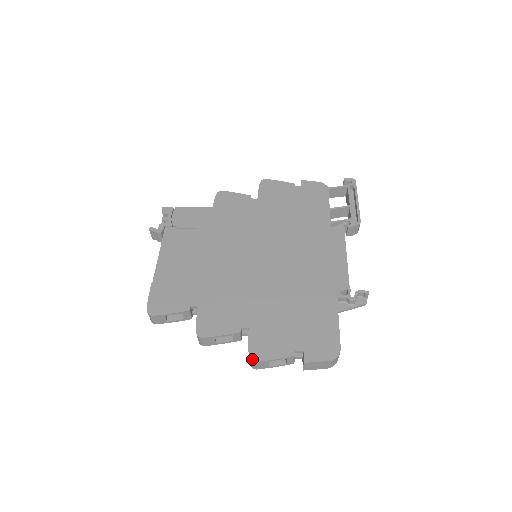
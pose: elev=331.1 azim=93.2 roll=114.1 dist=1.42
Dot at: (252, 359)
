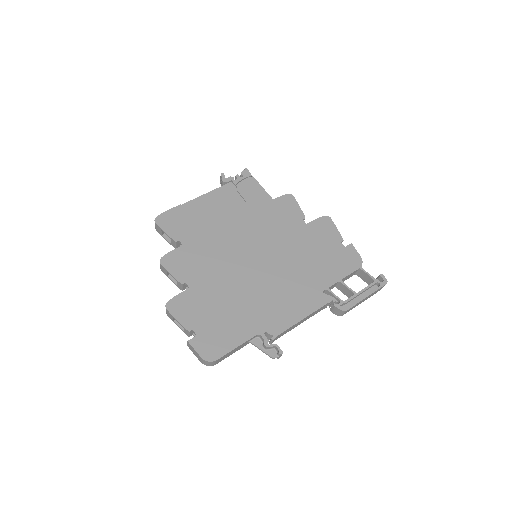
Dot at: (167, 305)
